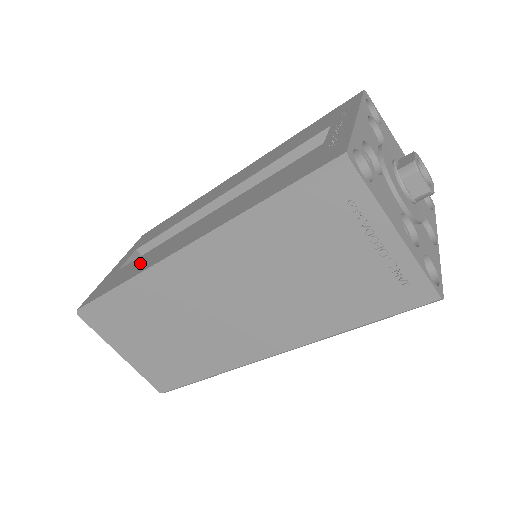
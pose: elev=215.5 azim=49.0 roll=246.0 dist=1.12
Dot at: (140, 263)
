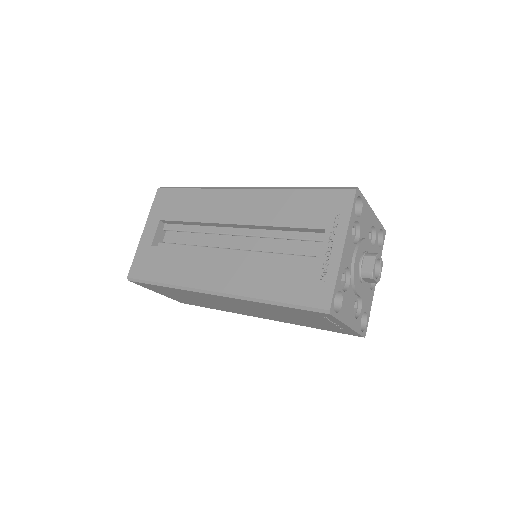
Dot at: (175, 265)
